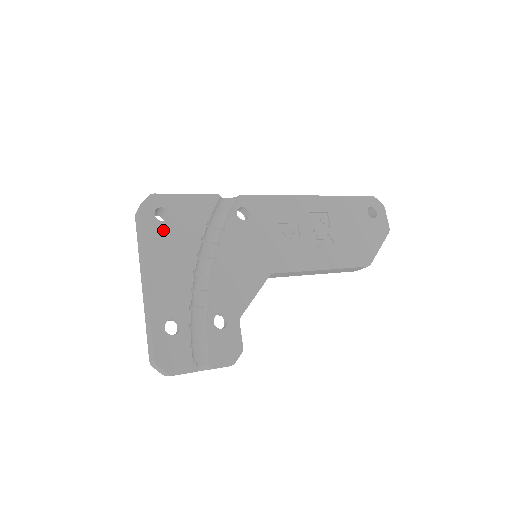
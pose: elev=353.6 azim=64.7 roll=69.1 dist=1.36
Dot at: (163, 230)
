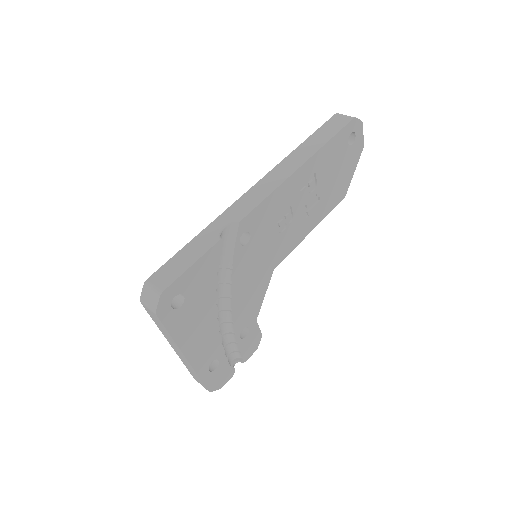
Dot at: (184, 313)
